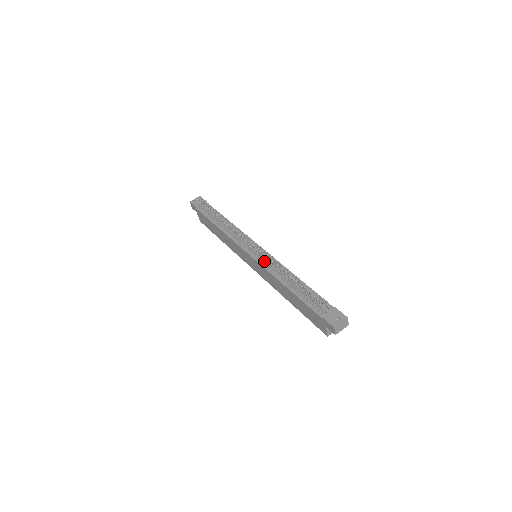
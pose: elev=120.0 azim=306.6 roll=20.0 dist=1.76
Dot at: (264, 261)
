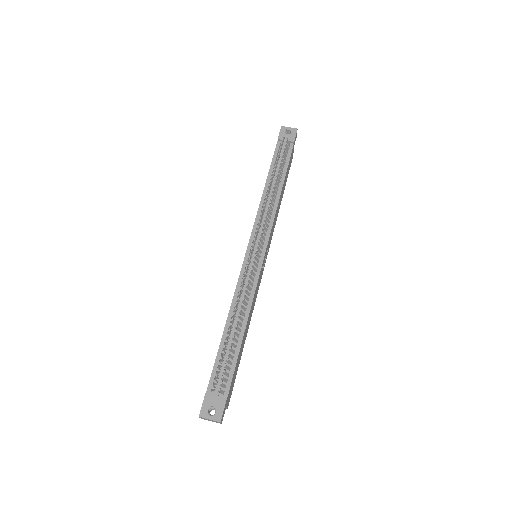
Dot at: (244, 275)
